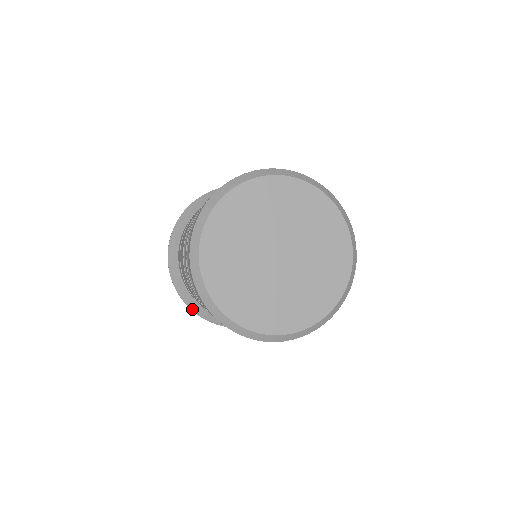
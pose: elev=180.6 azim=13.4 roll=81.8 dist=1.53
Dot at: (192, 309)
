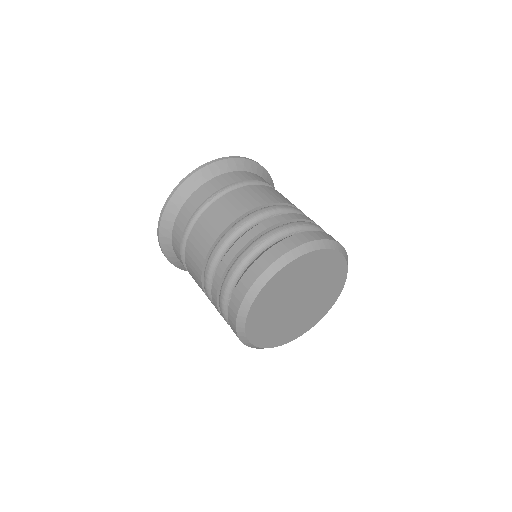
Dot at: occluded
